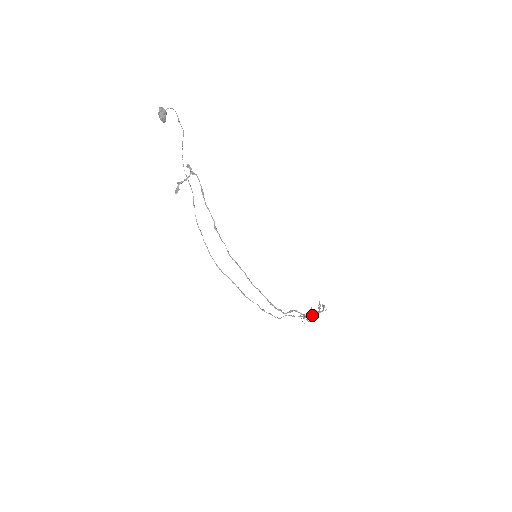
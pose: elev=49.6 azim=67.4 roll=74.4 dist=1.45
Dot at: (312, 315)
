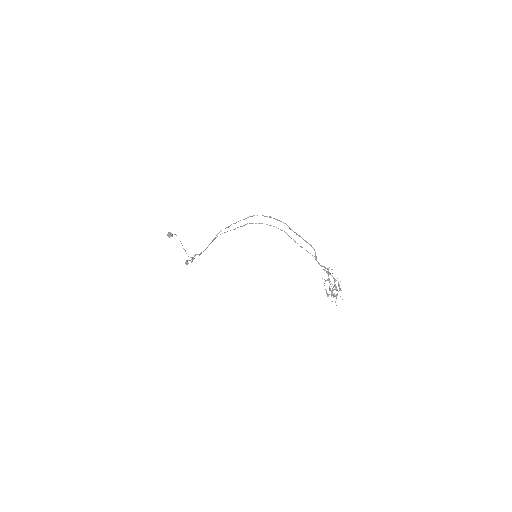
Dot at: (325, 270)
